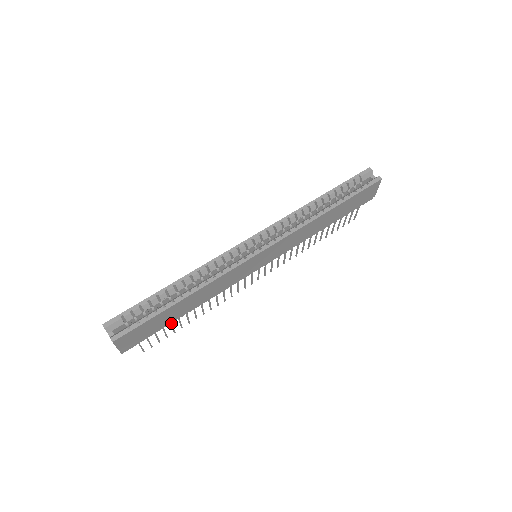
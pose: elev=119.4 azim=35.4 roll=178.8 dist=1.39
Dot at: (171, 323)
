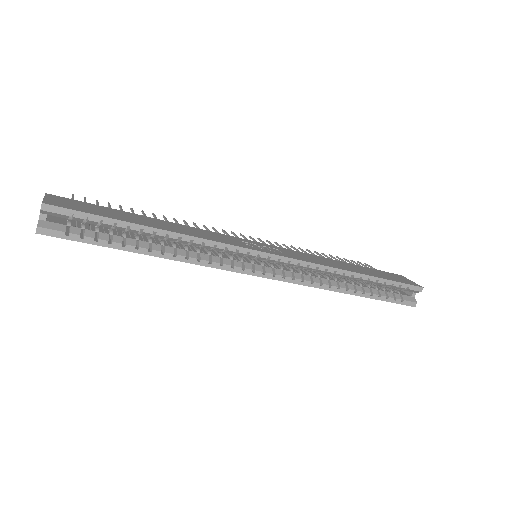
Dot at: occluded
